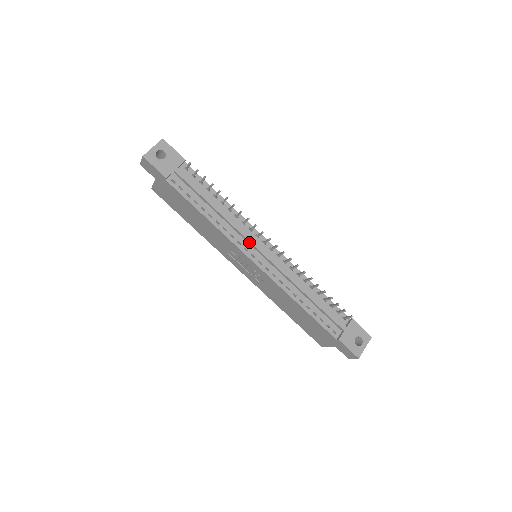
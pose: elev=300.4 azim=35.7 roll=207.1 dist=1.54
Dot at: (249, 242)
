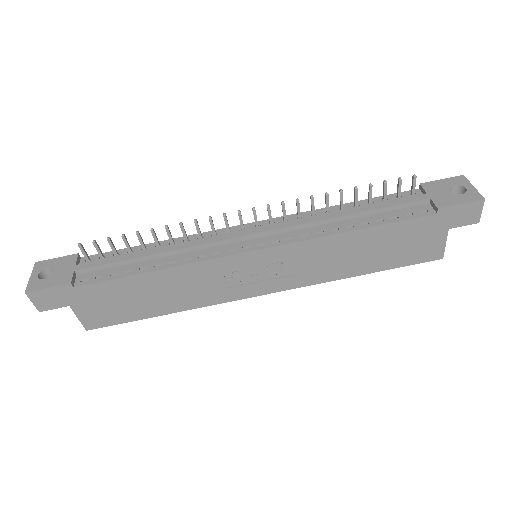
Dot at: (225, 242)
